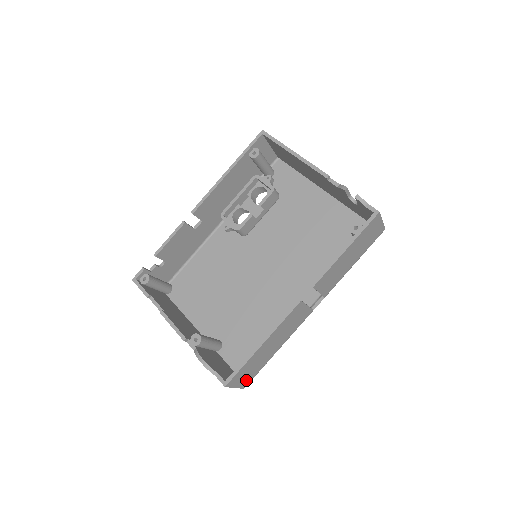
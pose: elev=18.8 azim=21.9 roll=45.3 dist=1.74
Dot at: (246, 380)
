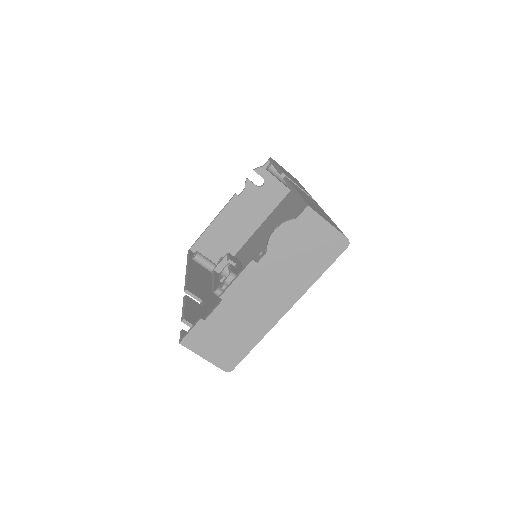
Dot at: occluded
